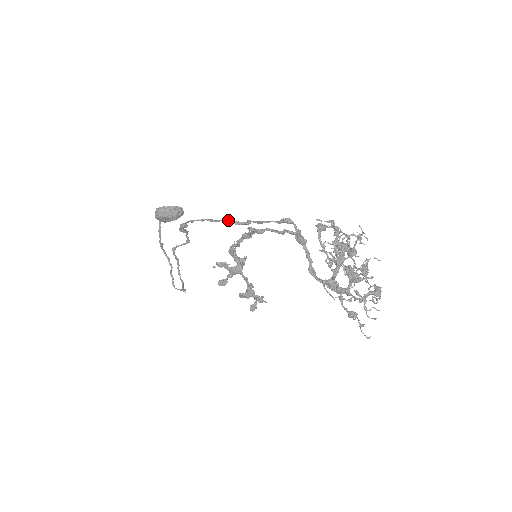
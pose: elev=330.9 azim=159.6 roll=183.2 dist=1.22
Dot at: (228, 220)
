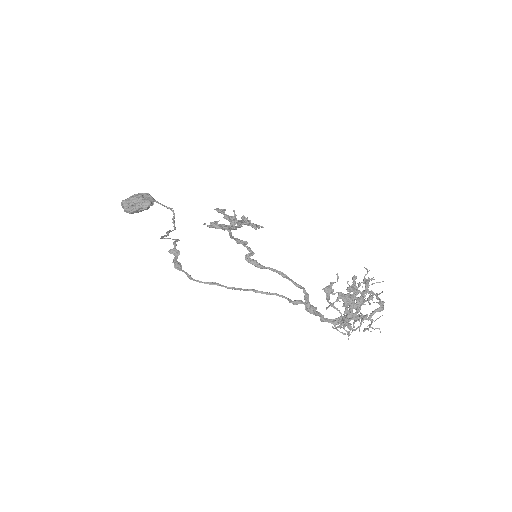
Dot at: (231, 287)
